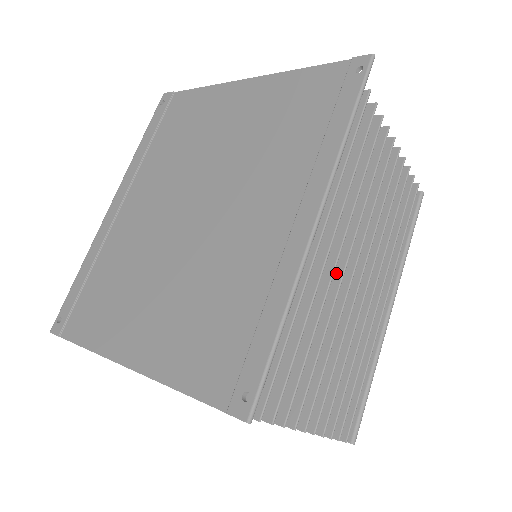
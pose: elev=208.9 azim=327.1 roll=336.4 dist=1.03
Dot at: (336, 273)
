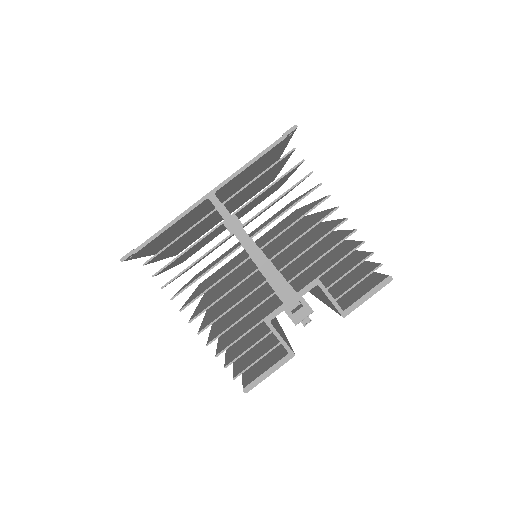
Dot at: occluded
